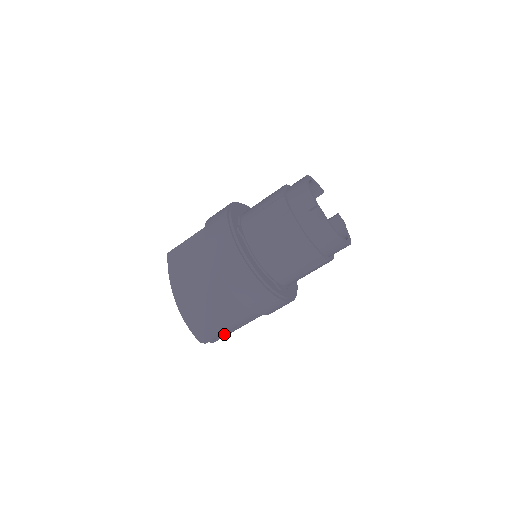
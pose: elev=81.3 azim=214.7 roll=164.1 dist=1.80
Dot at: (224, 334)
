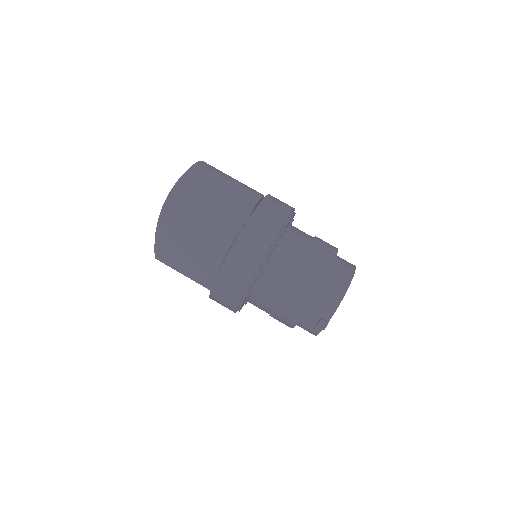
Dot at: occluded
